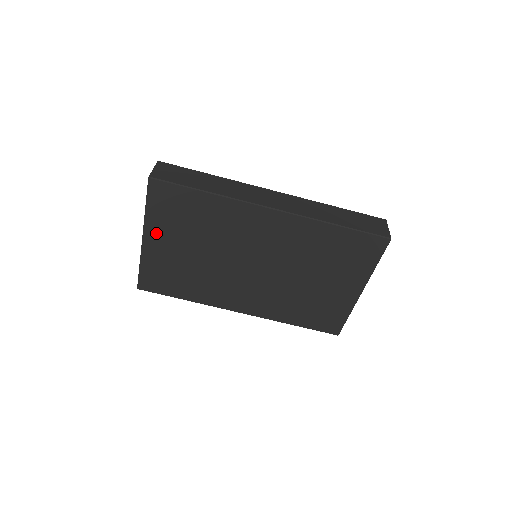
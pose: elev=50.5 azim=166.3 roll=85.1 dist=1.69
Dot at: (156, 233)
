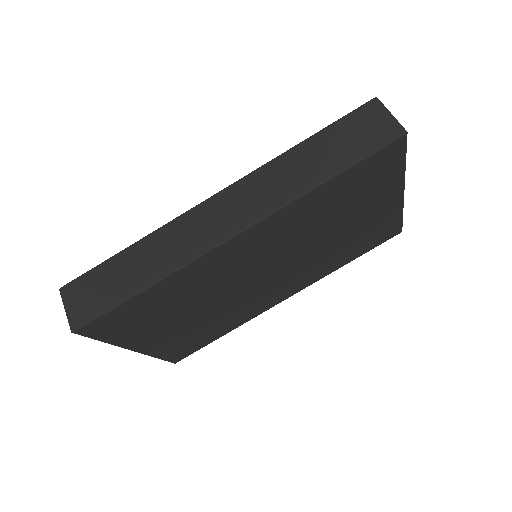
Dot at: (140, 340)
